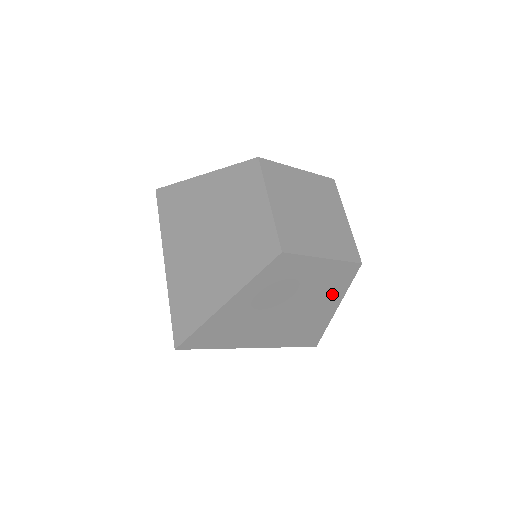
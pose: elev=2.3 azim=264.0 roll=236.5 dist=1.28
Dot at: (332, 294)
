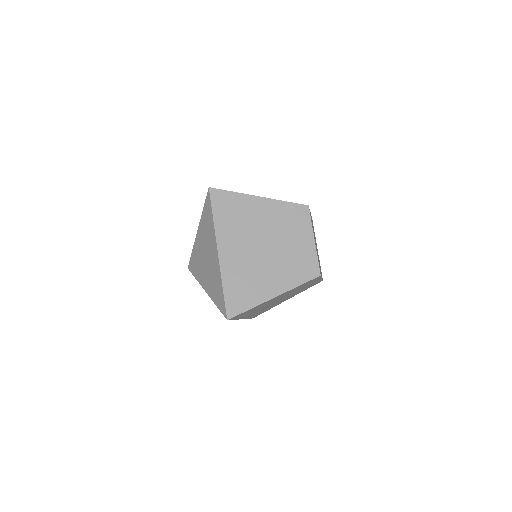
Dot at: (297, 293)
